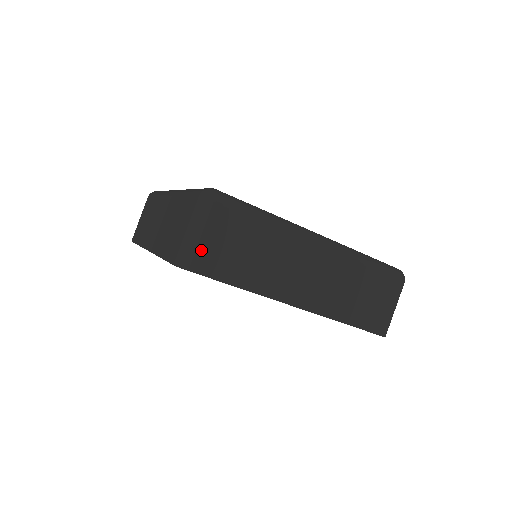
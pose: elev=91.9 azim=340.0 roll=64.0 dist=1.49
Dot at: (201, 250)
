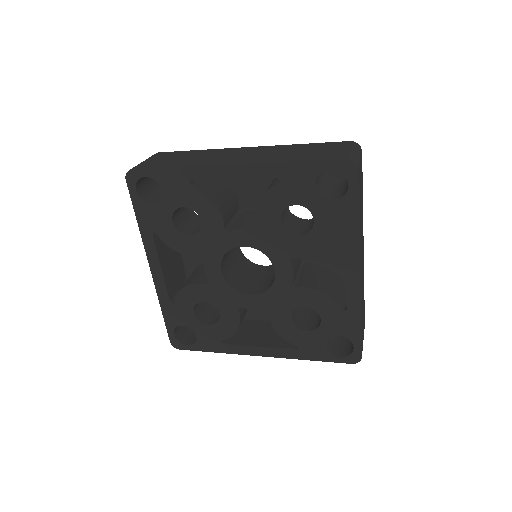
Dot at: (359, 167)
